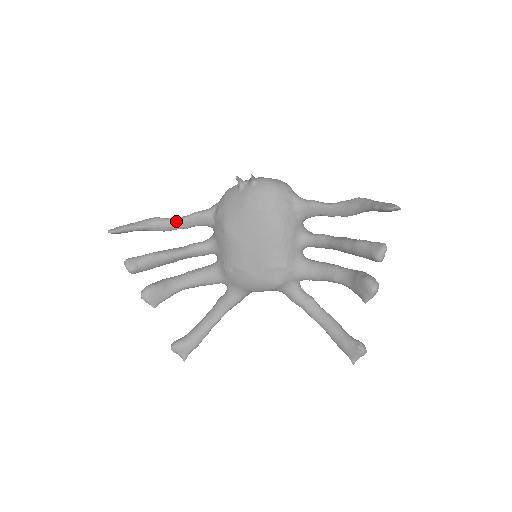
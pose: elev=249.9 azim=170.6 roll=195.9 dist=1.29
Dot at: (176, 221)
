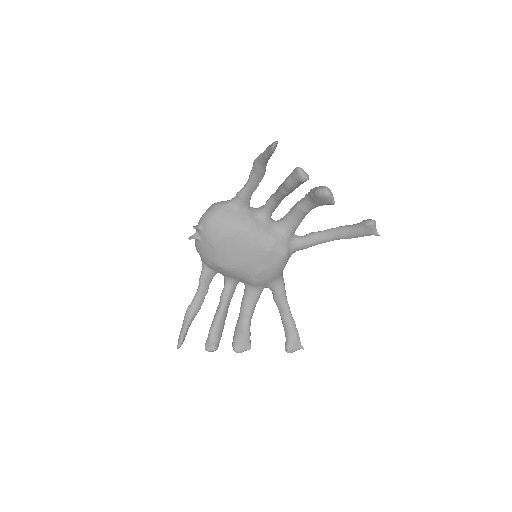
Dot at: (198, 296)
